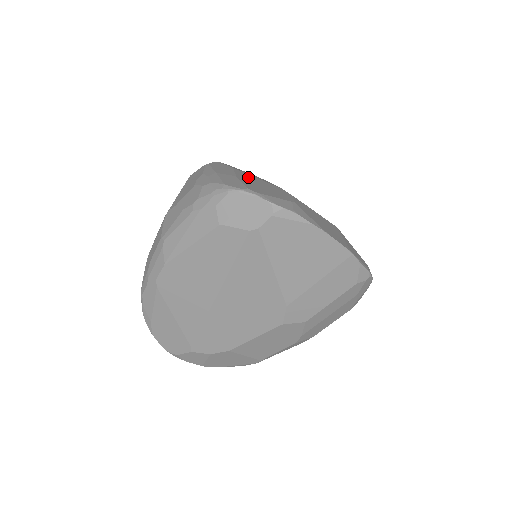
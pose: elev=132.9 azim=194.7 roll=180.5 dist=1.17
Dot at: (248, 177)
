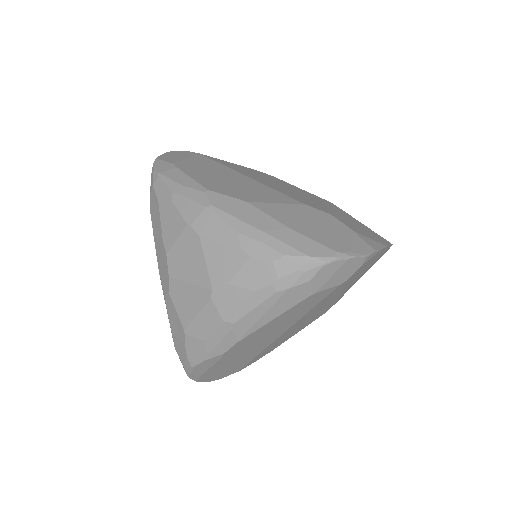
Dot at: (282, 214)
